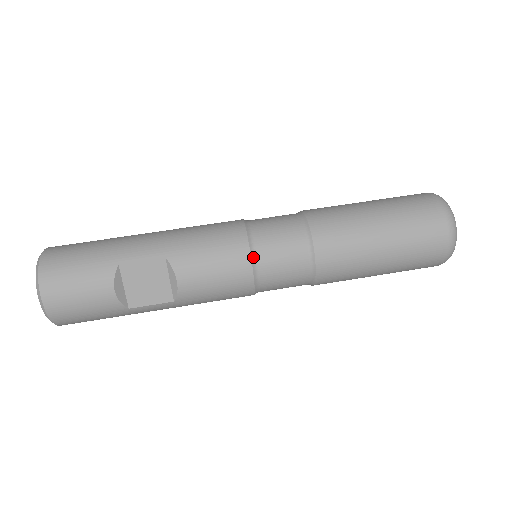
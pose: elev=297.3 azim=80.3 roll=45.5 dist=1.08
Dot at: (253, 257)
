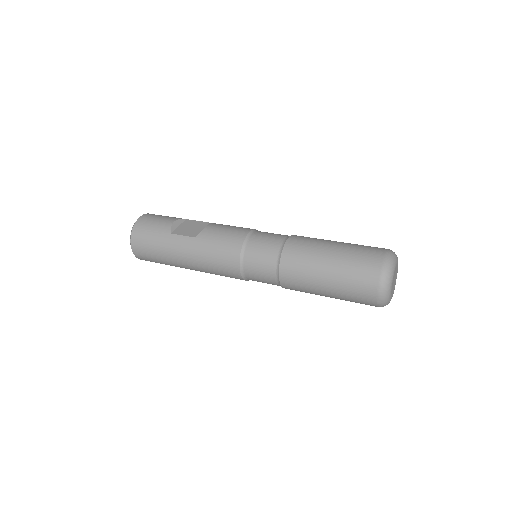
Dot at: (253, 231)
